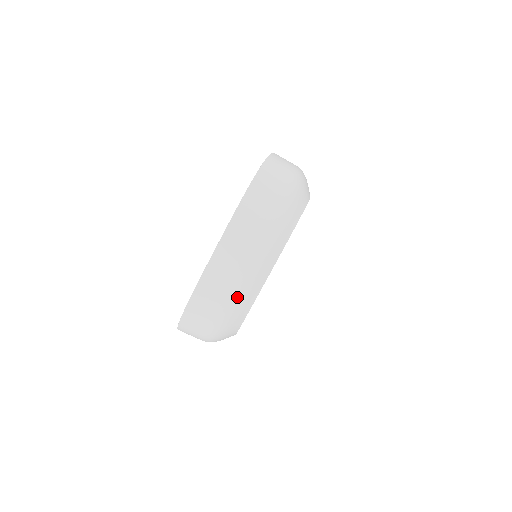
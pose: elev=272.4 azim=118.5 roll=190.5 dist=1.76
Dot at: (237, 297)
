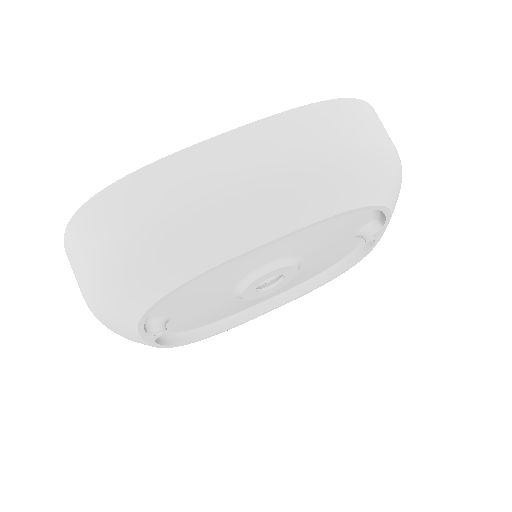
Dot at: (198, 223)
